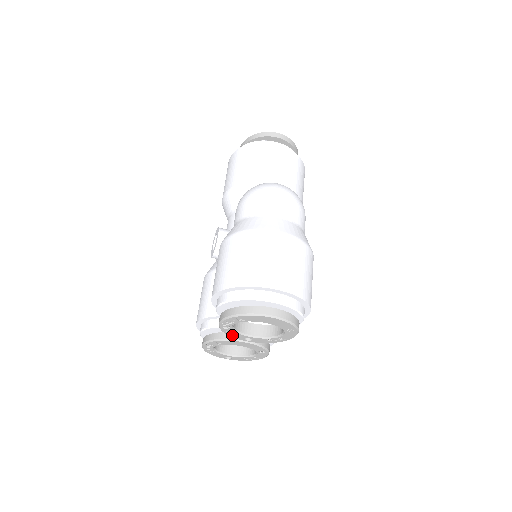
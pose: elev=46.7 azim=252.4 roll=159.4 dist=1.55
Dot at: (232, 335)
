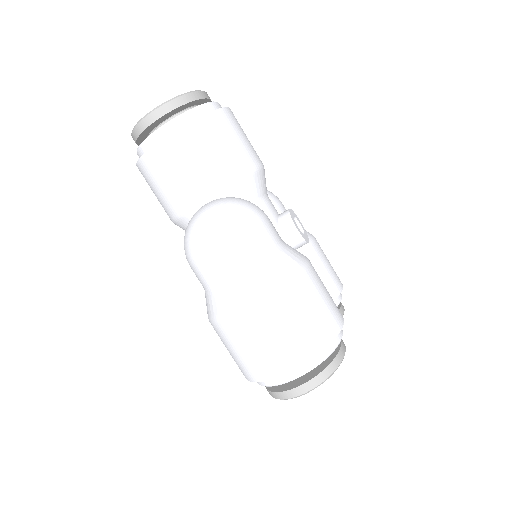
Dot at: occluded
